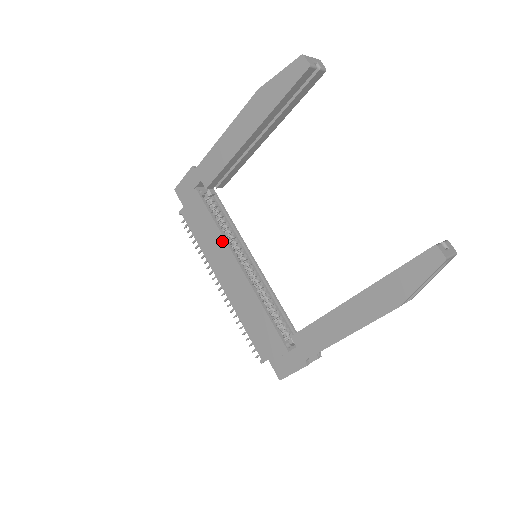
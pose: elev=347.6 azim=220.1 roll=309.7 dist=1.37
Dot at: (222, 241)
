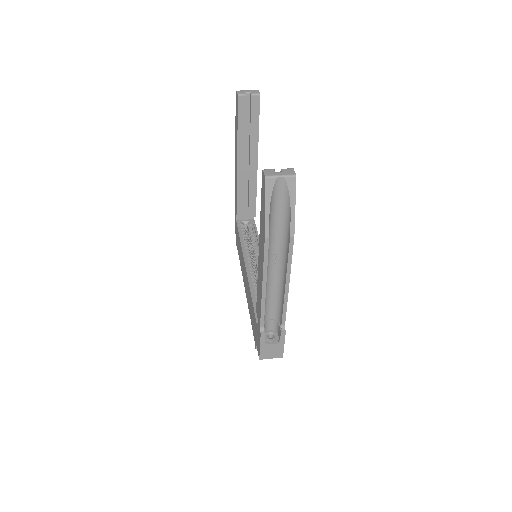
Dot at: occluded
